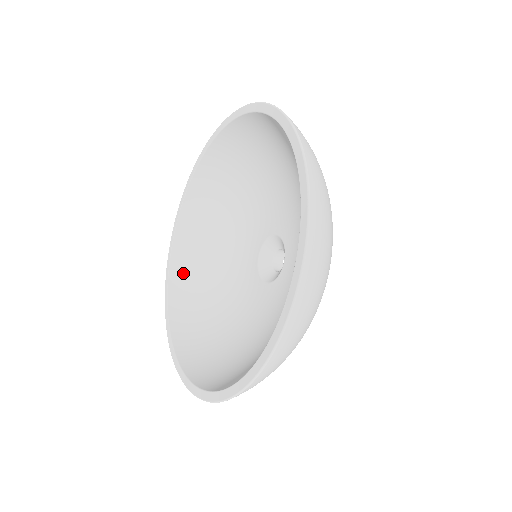
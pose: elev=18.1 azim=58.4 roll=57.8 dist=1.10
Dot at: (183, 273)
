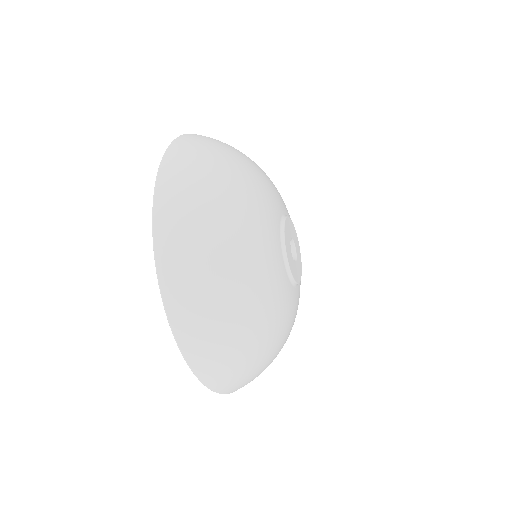
Dot at: occluded
